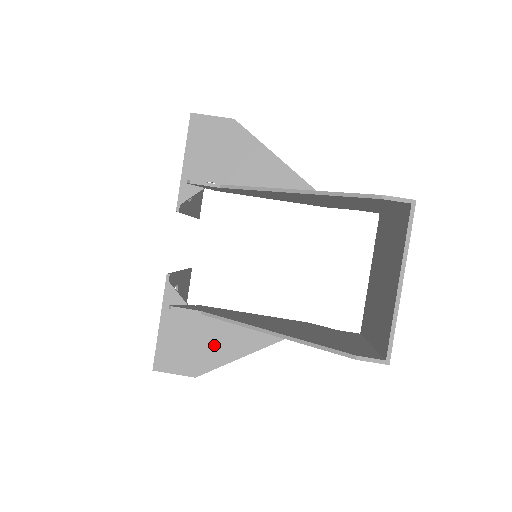
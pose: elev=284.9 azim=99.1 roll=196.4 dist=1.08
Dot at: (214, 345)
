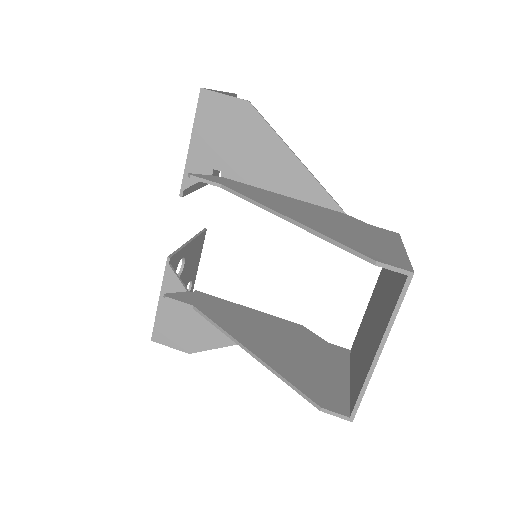
Dot at: (208, 329)
